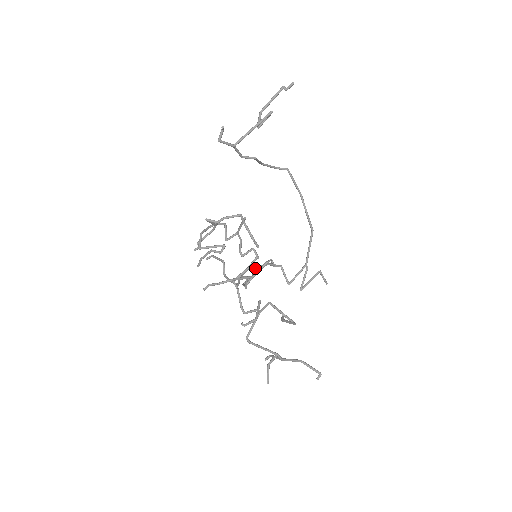
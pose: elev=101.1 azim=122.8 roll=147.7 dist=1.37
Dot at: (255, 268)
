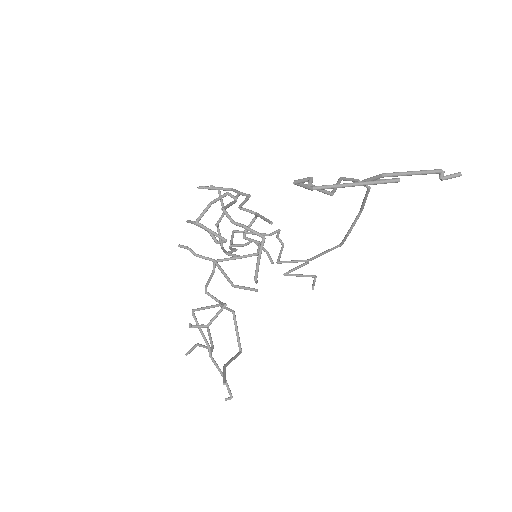
Dot at: occluded
